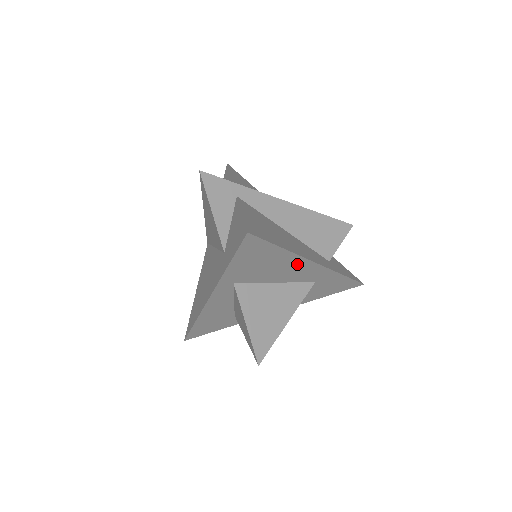
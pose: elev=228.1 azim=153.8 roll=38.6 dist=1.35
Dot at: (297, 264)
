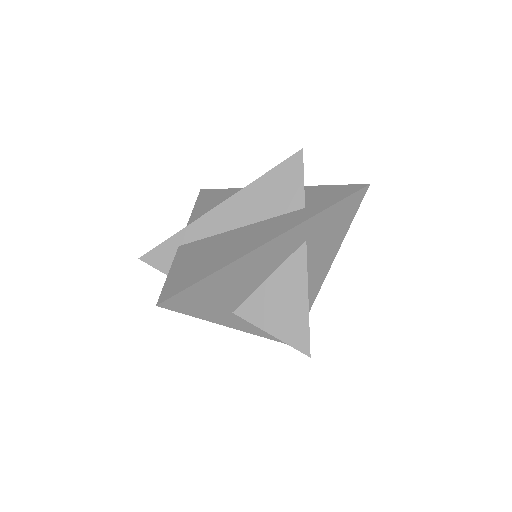
Dot at: (252, 260)
